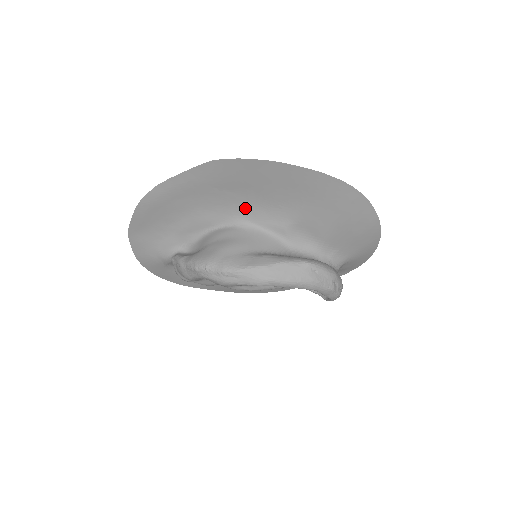
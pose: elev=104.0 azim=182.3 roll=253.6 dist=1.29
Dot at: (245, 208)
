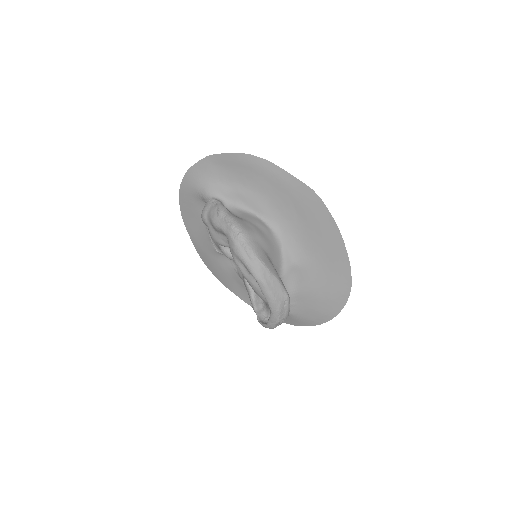
Dot at: (289, 229)
